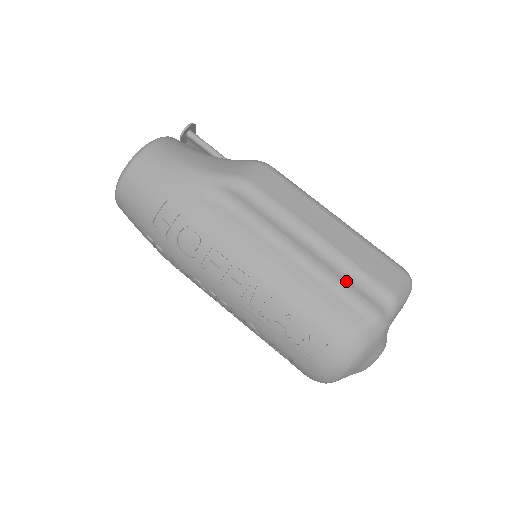
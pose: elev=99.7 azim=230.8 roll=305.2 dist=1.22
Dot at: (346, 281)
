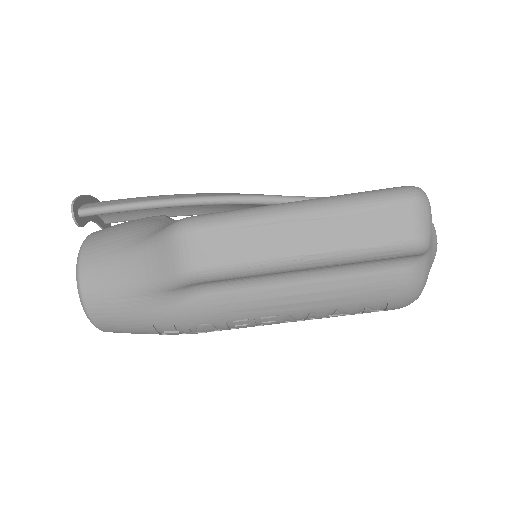
Dot at: (361, 262)
